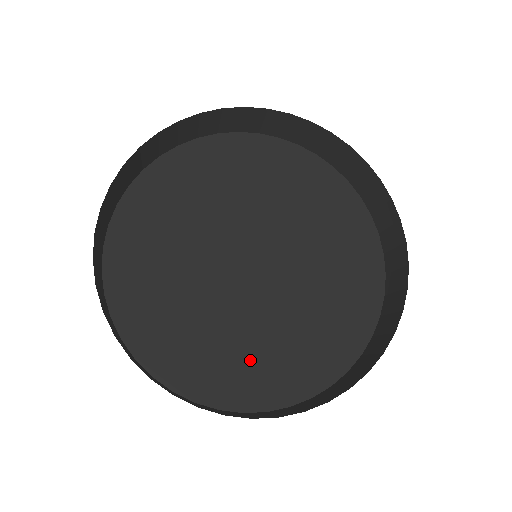
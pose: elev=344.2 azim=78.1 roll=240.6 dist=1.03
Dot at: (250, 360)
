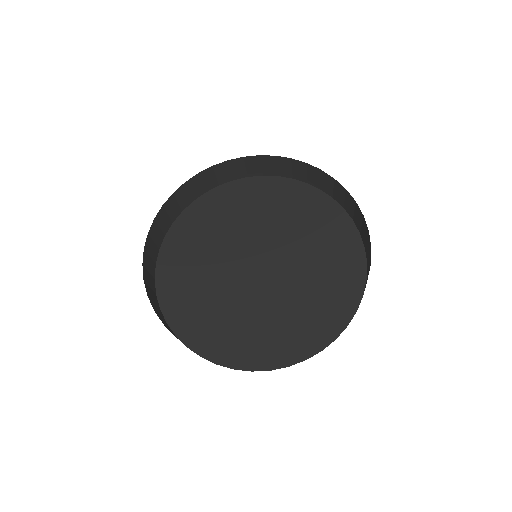
Dot at: (246, 332)
